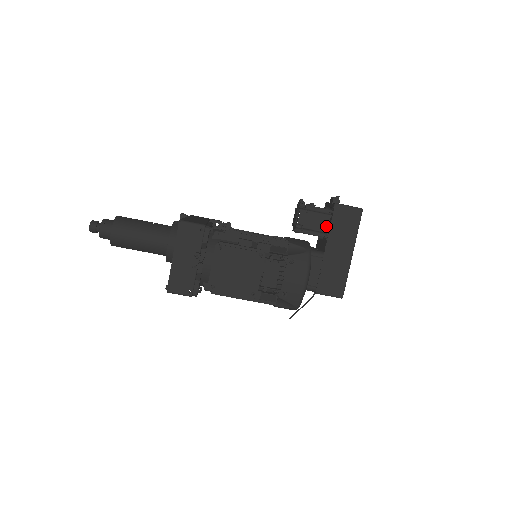
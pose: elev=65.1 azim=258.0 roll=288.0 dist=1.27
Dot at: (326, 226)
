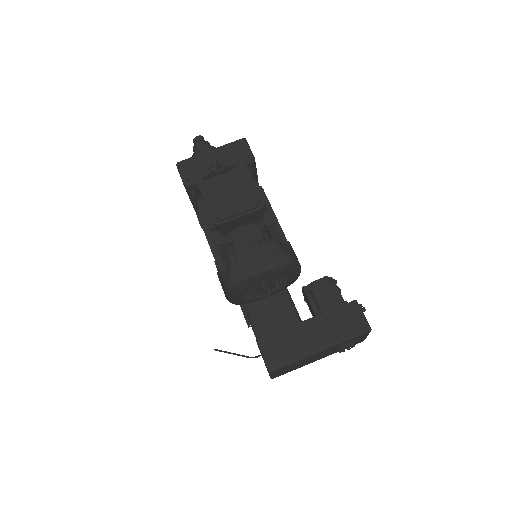
Dot at: occluded
